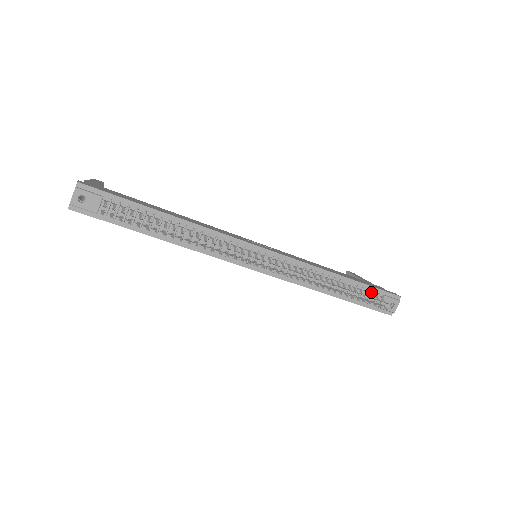
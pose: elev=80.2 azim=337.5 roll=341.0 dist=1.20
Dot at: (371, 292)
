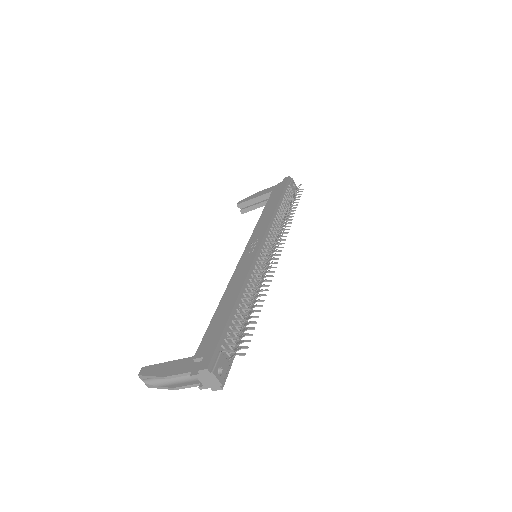
Dot at: (286, 192)
